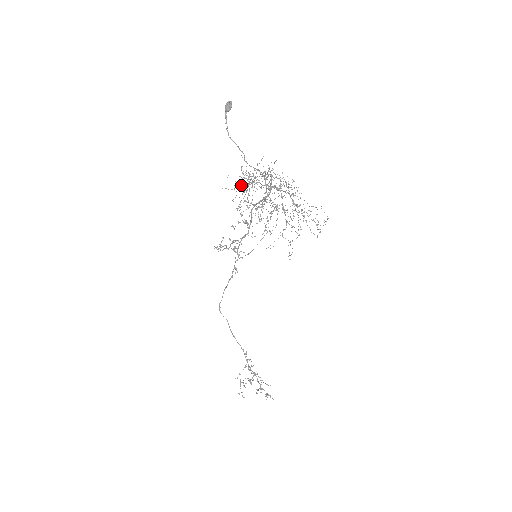
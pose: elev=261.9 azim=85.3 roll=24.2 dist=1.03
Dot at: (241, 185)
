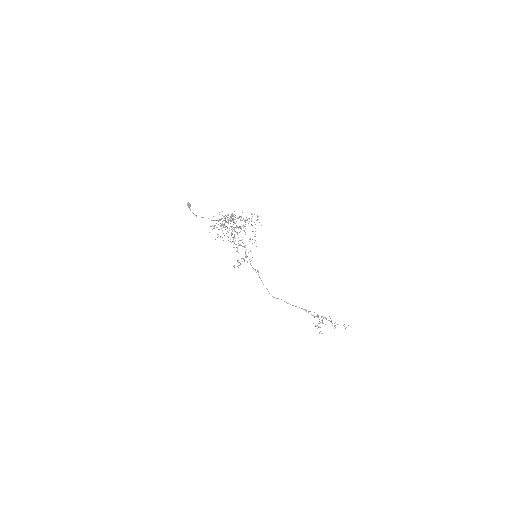
Dot at: occluded
